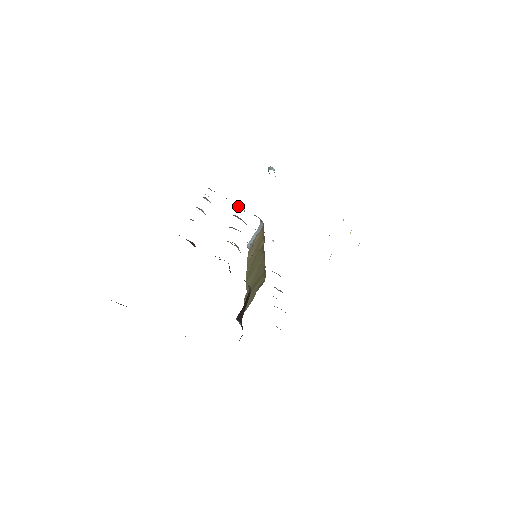
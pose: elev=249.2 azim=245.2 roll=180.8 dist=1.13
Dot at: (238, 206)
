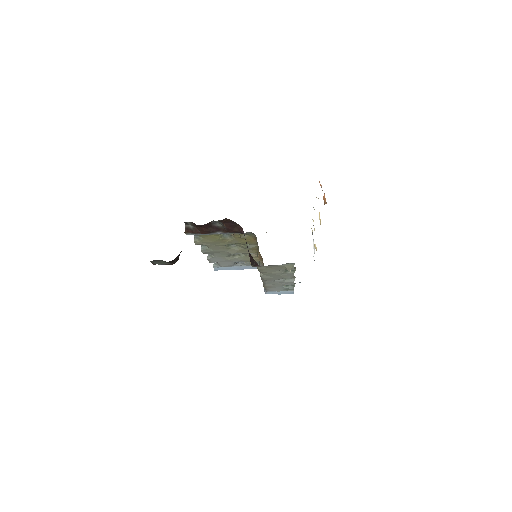
Dot at: (240, 265)
